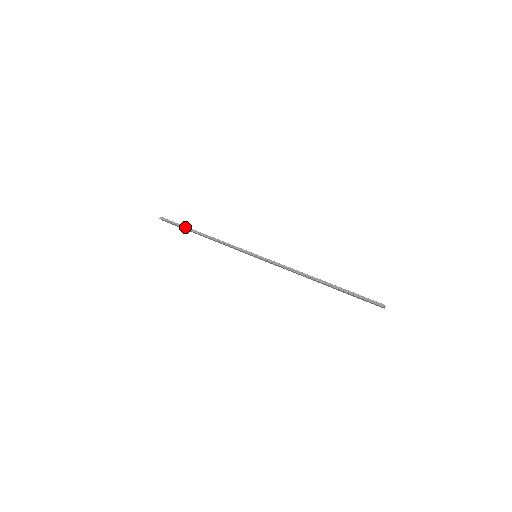
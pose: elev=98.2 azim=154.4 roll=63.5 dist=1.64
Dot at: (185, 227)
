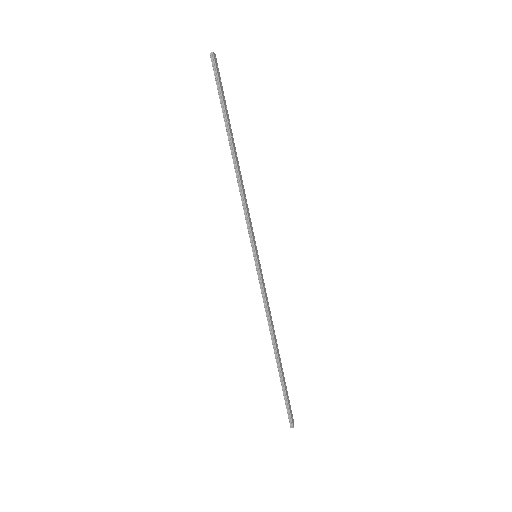
Dot at: (226, 117)
